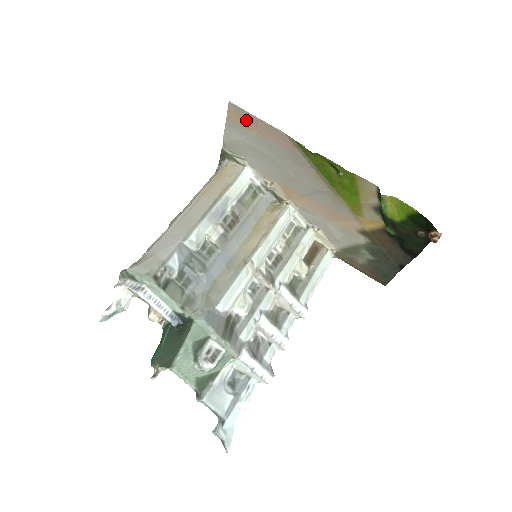
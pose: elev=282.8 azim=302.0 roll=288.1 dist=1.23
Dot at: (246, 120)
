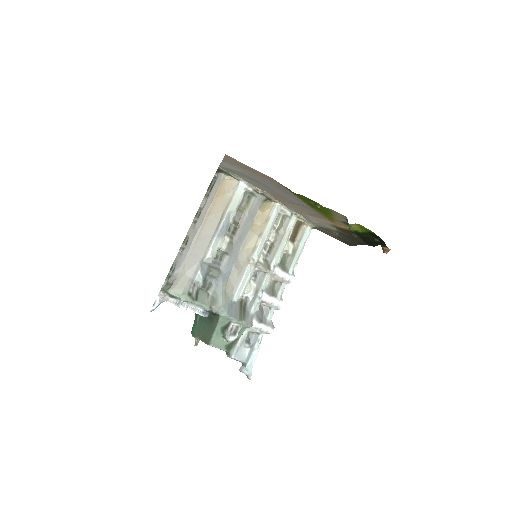
Dot at: (241, 165)
